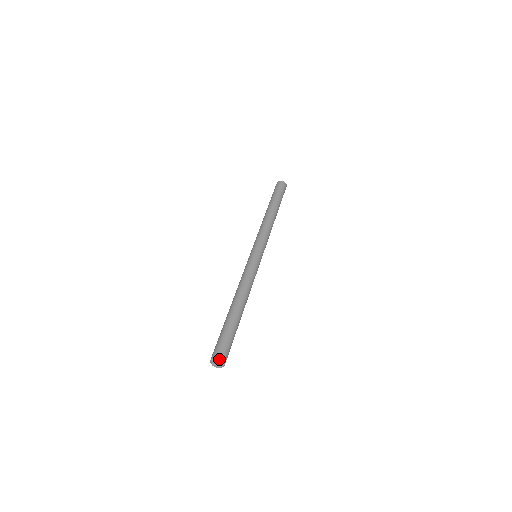
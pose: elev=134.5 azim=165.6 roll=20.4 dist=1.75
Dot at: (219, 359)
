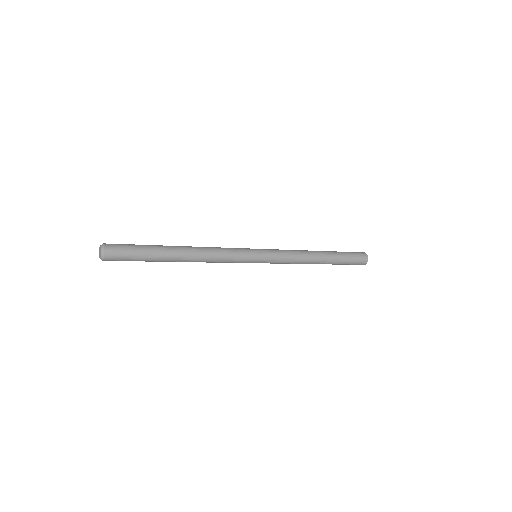
Dot at: (105, 246)
